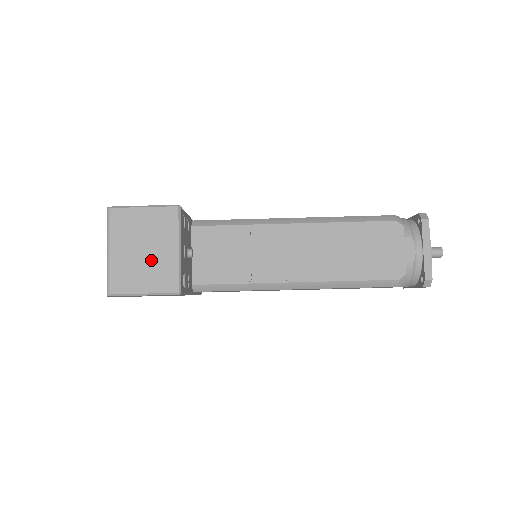
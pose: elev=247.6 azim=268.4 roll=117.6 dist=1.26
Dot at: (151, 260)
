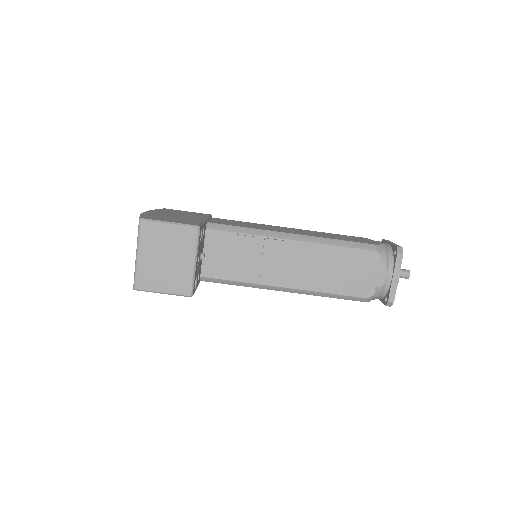
Dot at: (171, 268)
